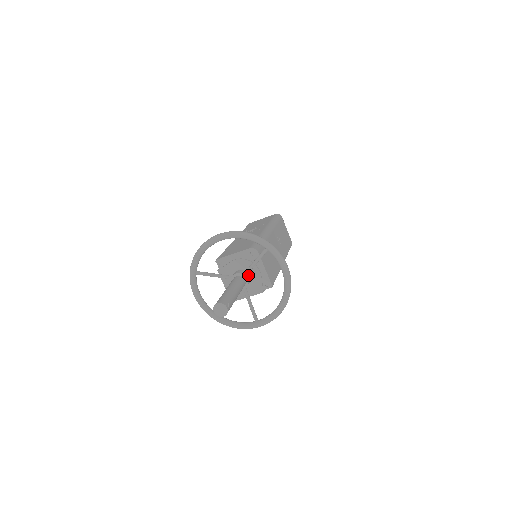
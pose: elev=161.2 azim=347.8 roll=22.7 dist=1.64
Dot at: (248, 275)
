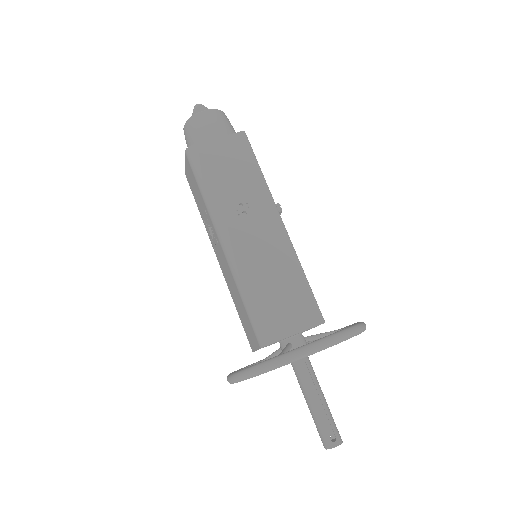
Dot at: (293, 343)
